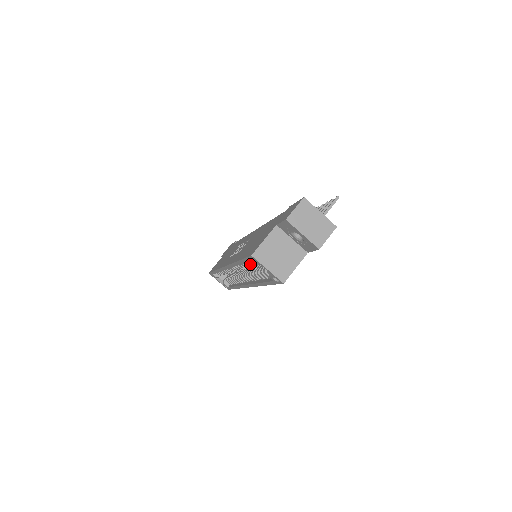
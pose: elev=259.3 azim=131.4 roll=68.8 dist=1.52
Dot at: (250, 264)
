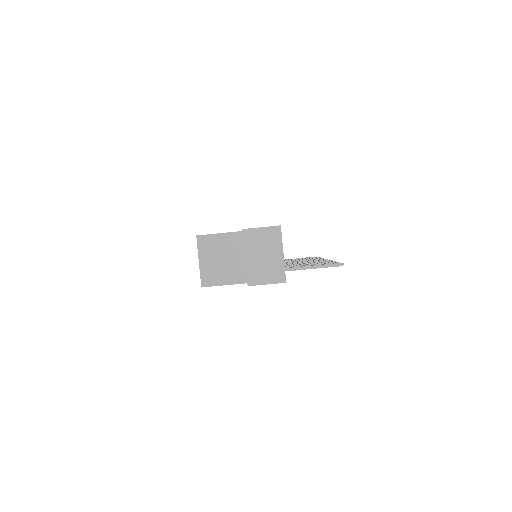
Dot at: occluded
